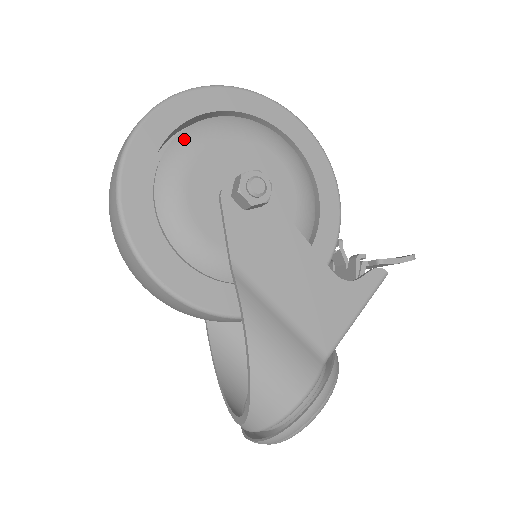
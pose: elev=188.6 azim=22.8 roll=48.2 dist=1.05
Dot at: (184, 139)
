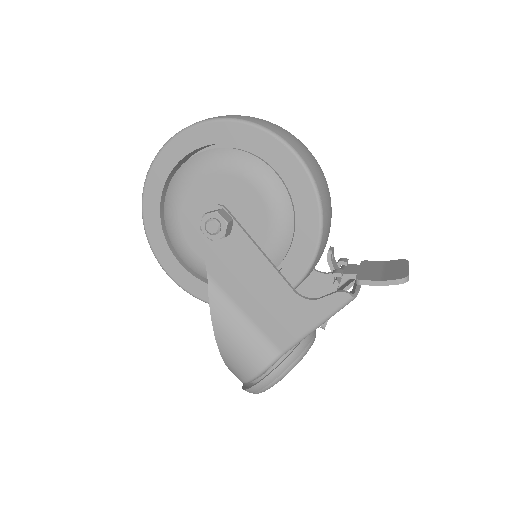
Dot at: (179, 175)
